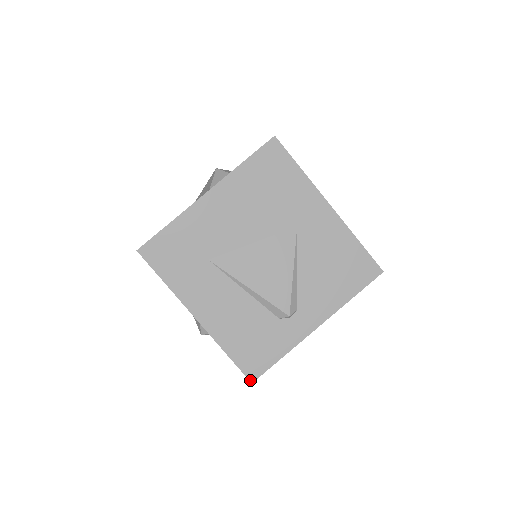
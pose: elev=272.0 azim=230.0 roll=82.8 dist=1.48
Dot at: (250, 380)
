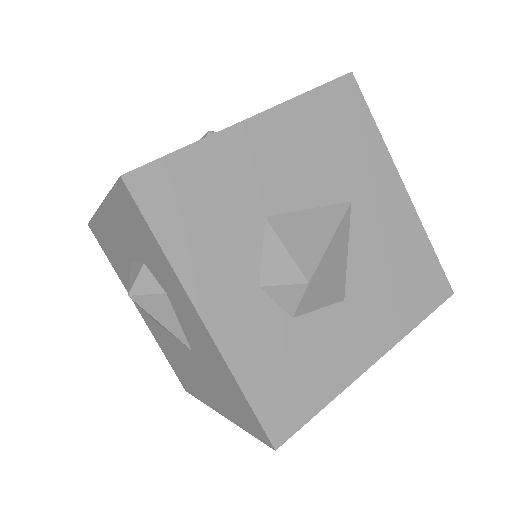
Dot at: (121, 177)
